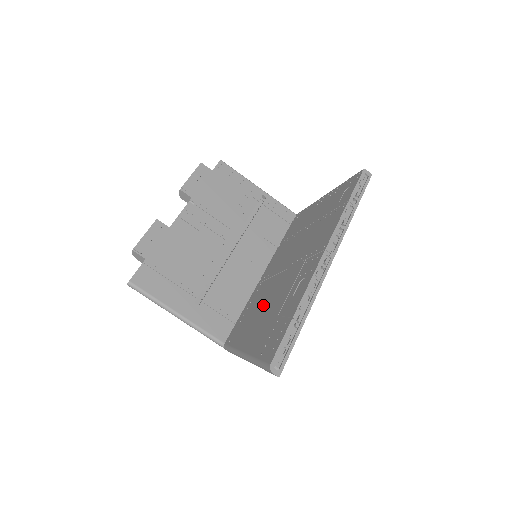
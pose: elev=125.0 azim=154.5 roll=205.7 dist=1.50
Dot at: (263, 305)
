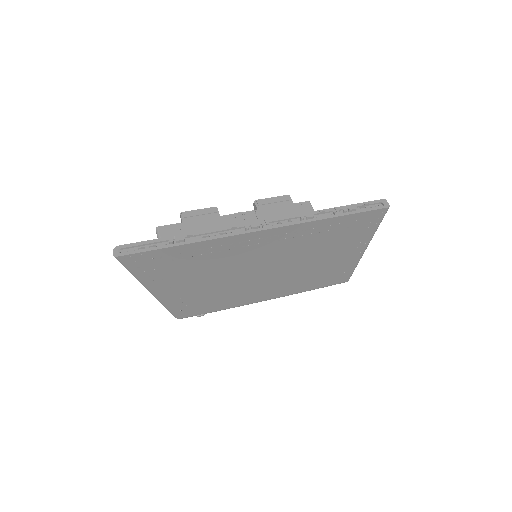
Dot at: occluded
